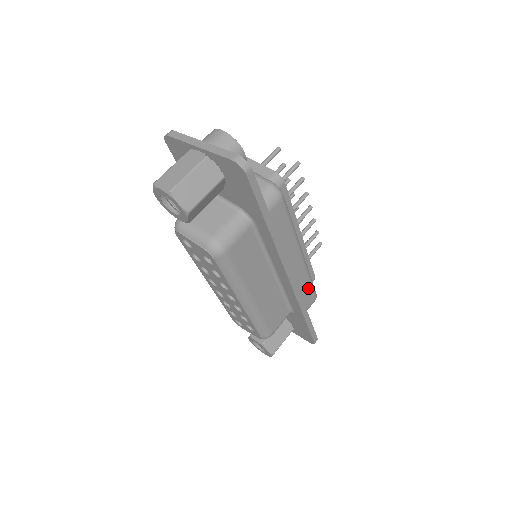
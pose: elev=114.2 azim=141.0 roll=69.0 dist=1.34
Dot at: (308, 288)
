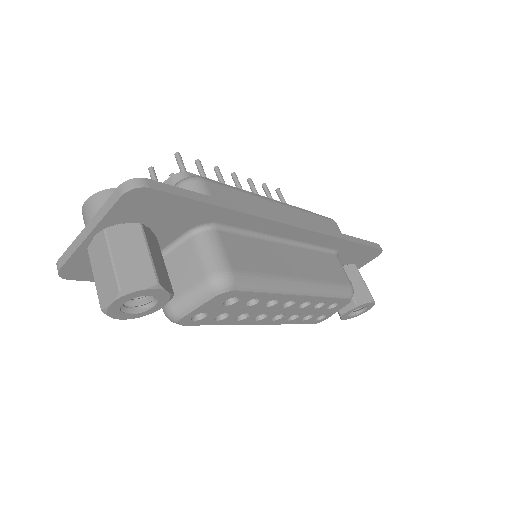
Dot at: (319, 220)
